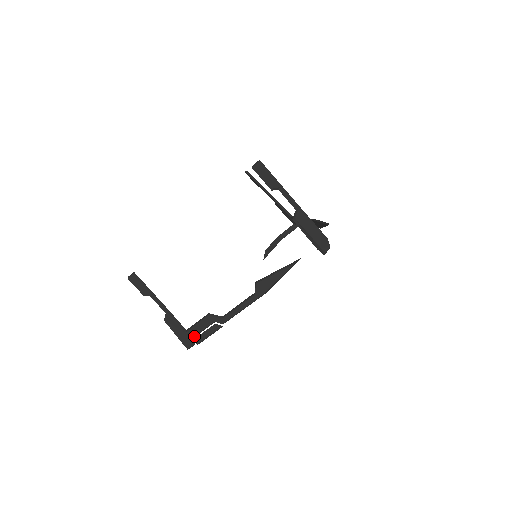
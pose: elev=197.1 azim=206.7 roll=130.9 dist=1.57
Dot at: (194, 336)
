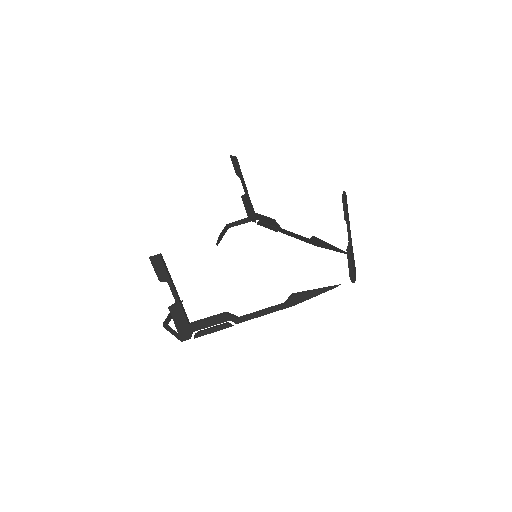
Dot at: (197, 330)
